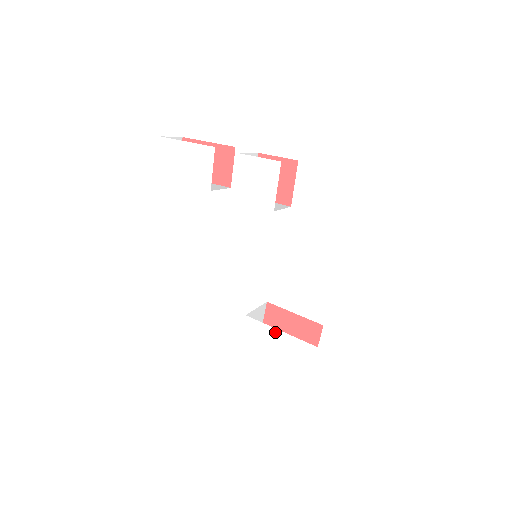
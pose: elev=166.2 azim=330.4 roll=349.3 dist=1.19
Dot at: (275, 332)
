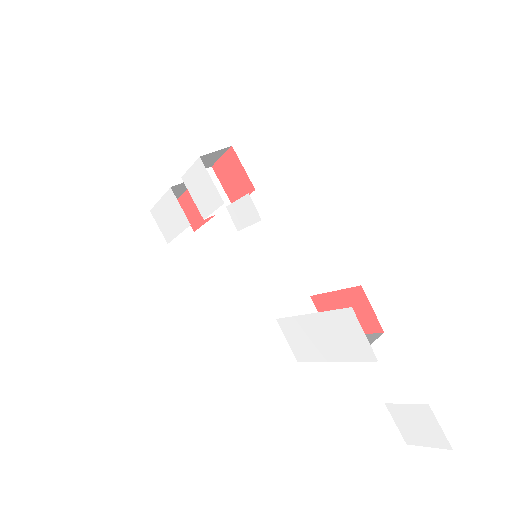
Dot at: (302, 319)
